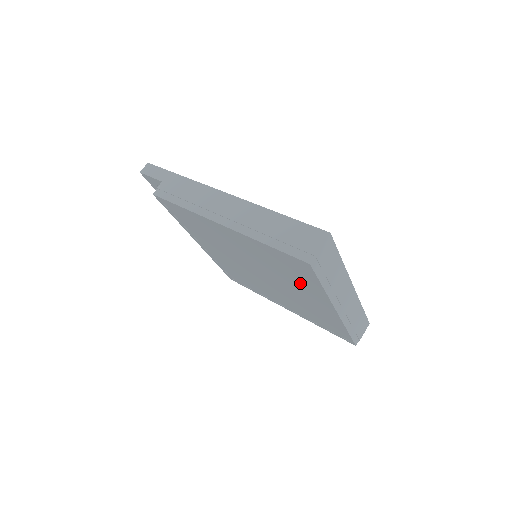
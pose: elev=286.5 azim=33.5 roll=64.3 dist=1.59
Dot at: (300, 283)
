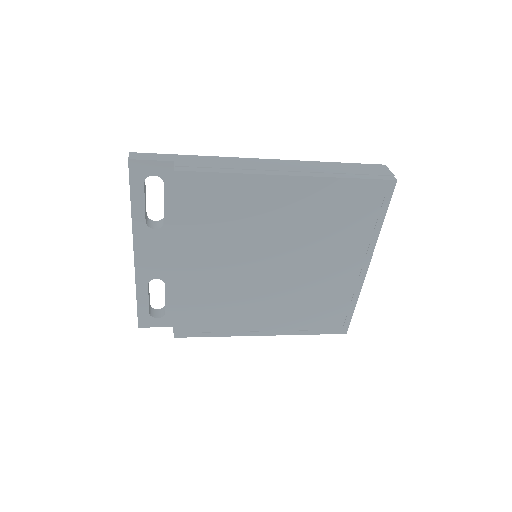
Dot at: (348, 237)
